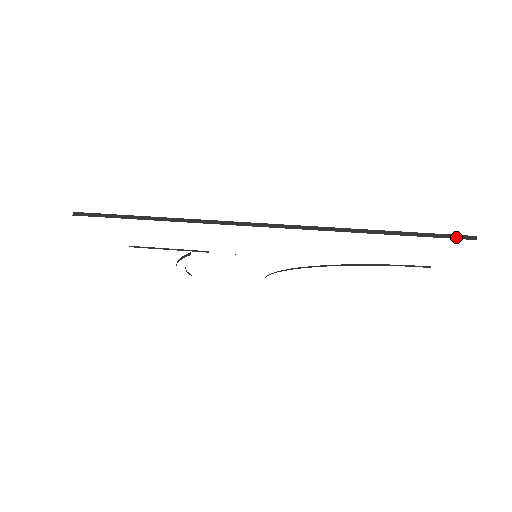
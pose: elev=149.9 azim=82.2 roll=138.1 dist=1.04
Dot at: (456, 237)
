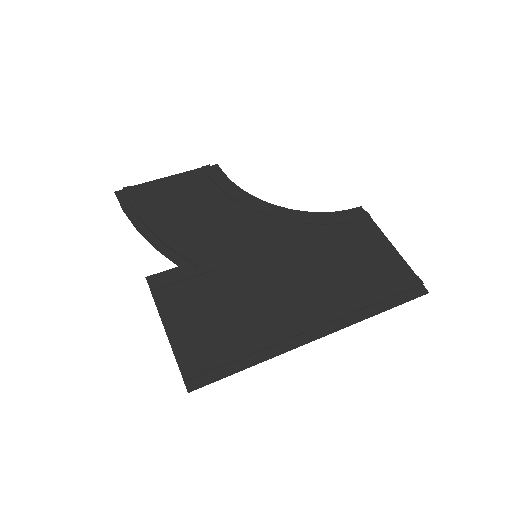
Dot at: (414, 288)
